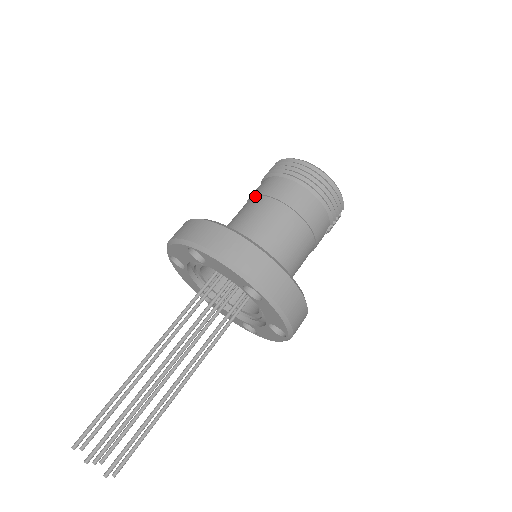
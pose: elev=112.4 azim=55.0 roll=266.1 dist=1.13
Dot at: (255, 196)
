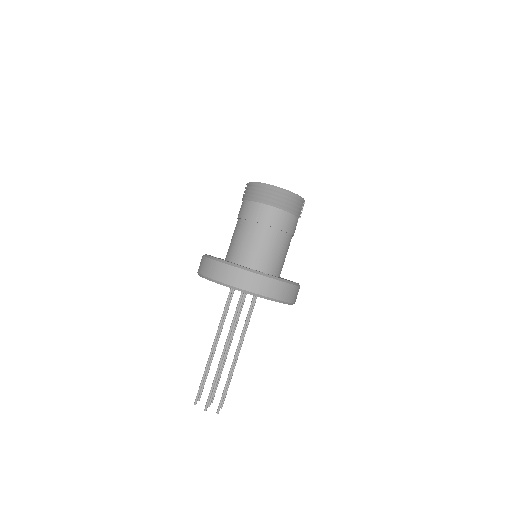
Dot at: (241, 219)
